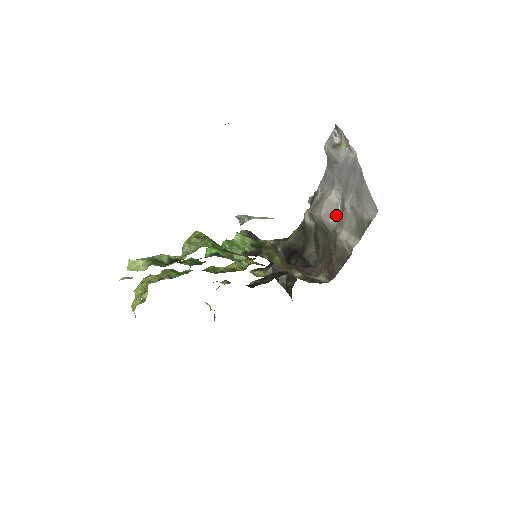
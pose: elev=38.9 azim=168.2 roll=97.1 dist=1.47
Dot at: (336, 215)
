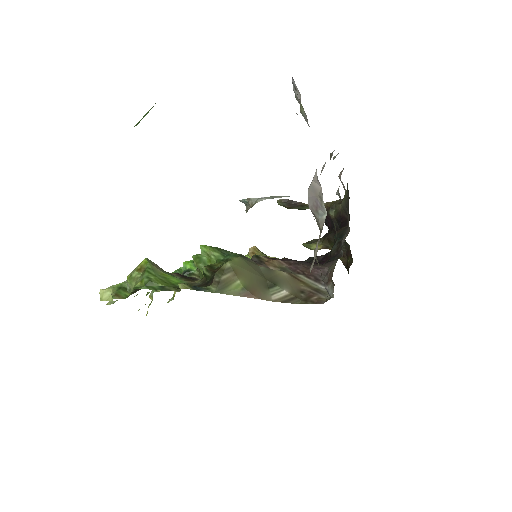
Dot at: (323, 210)
